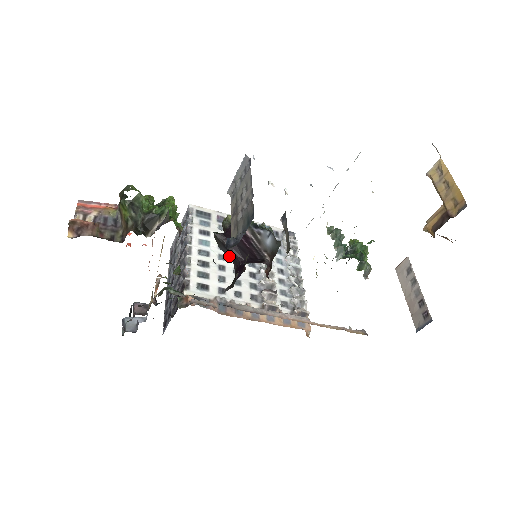
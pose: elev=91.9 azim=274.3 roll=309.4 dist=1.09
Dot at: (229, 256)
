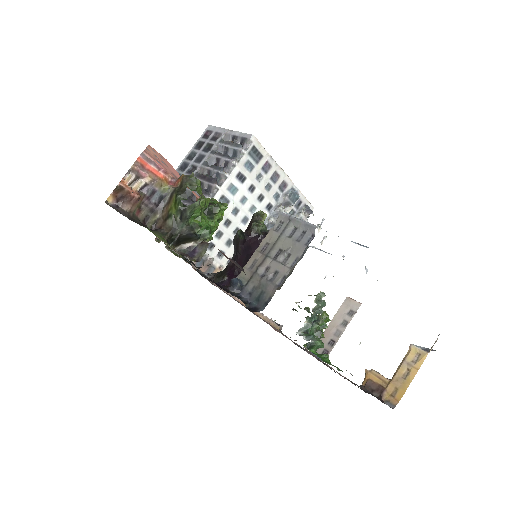
Dot at: (234, 253)
